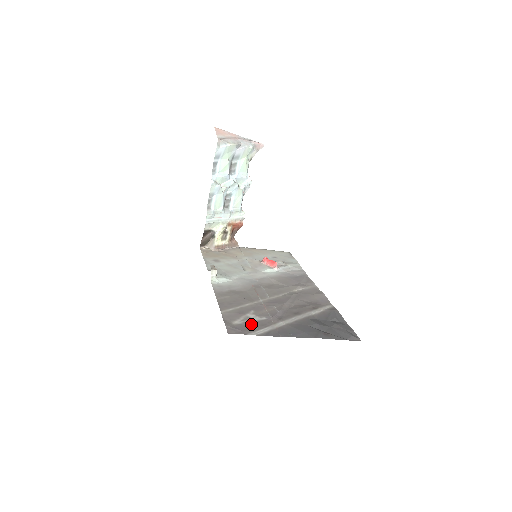
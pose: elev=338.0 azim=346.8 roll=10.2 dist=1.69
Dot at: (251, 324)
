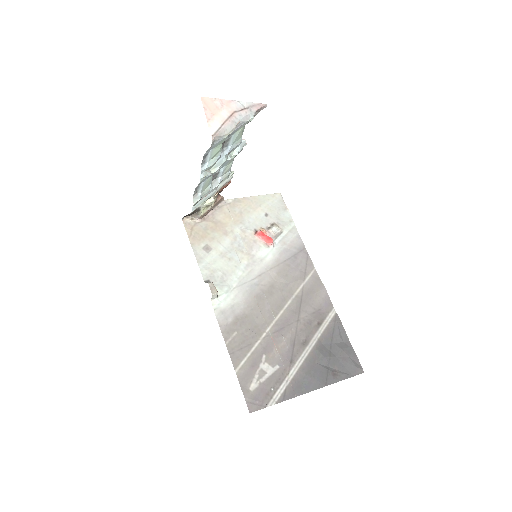
Dot at: (267, 384)
